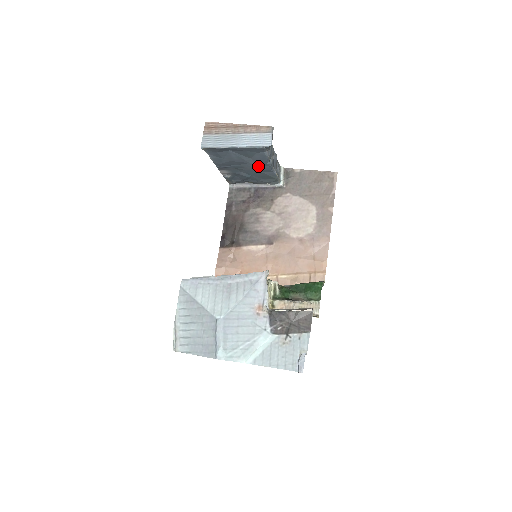
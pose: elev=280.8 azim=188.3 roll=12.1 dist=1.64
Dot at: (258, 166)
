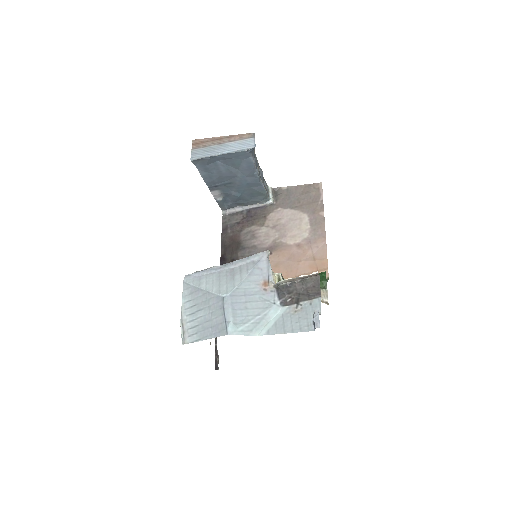
Dot at: (246, 179)
